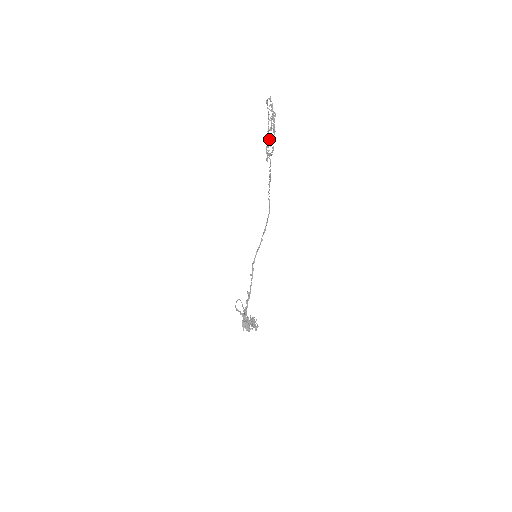
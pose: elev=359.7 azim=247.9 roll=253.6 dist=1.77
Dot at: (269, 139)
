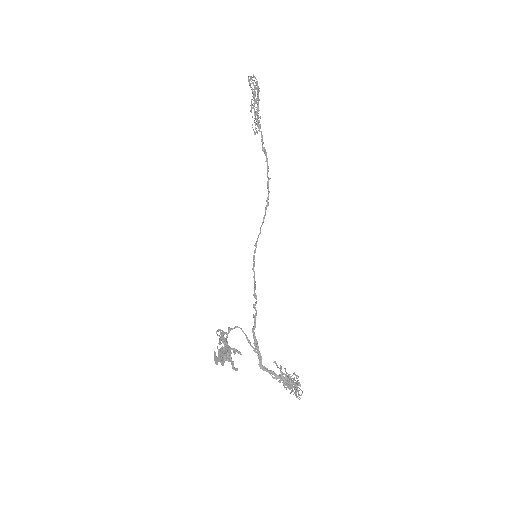
Dot at: (257, 113)
